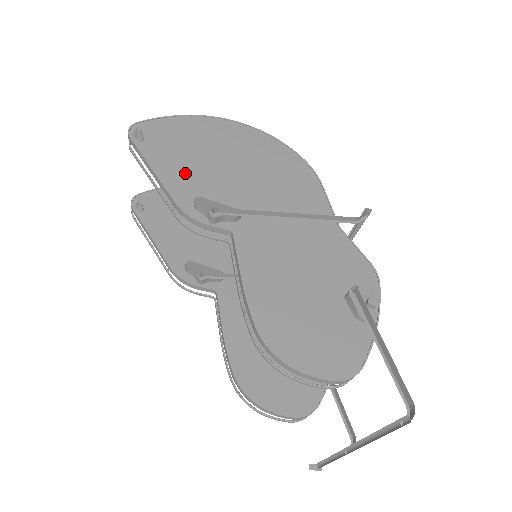
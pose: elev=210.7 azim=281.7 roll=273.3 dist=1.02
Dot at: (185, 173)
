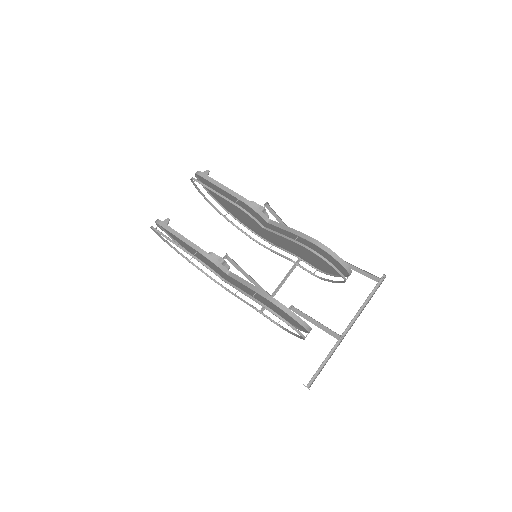
Dot at: occluded
